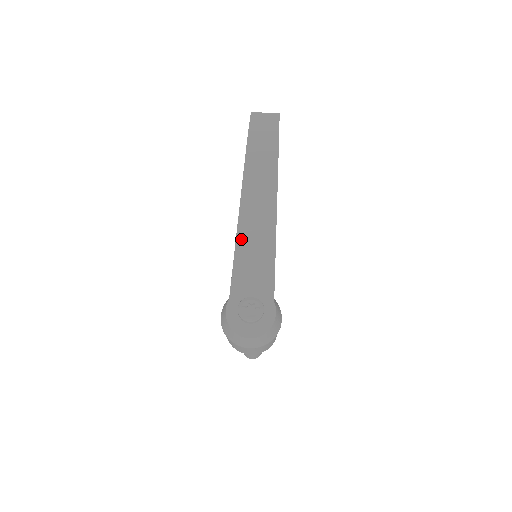
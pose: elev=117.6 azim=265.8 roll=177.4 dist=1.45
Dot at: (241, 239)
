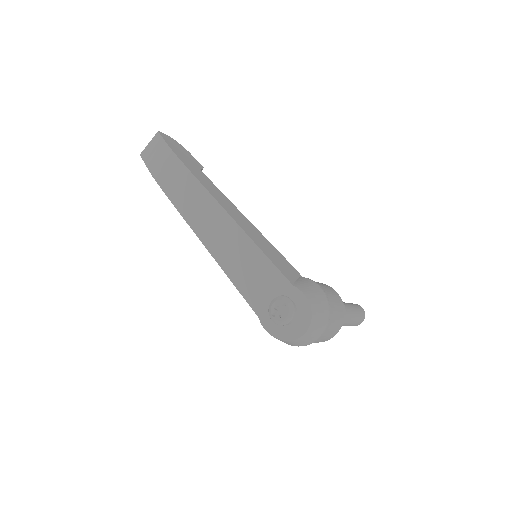
Dot at: (222, 261)
